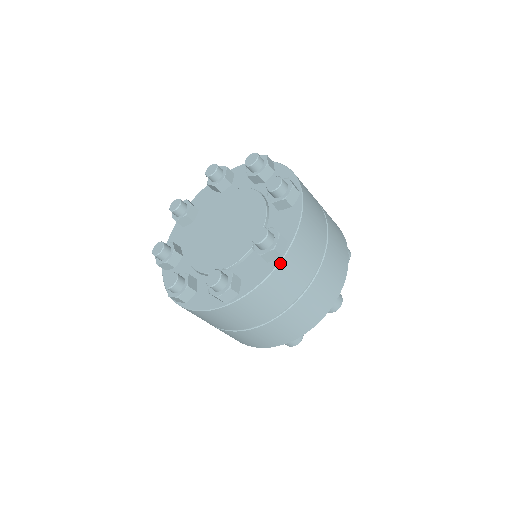
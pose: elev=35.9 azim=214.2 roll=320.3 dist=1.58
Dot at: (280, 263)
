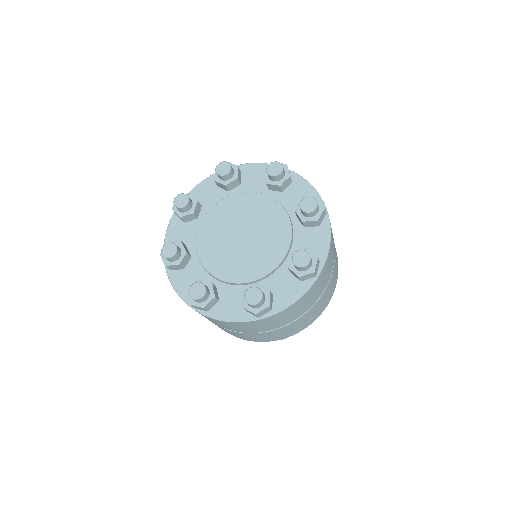
Dot at: (253, 321)
